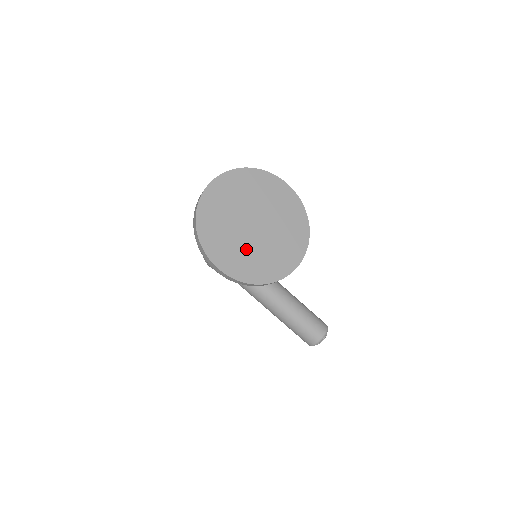
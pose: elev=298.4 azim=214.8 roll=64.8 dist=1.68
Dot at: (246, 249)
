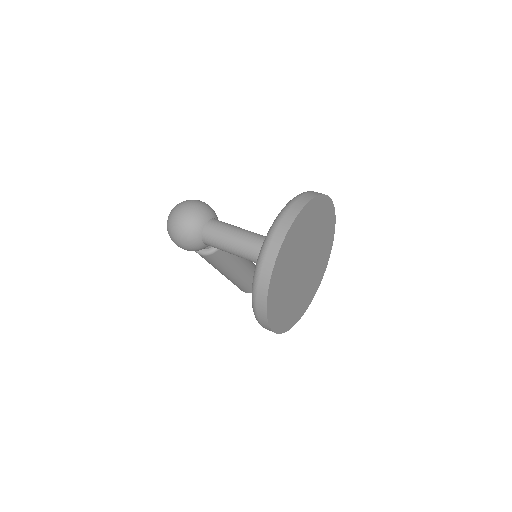
Dot at: (294, 297)
